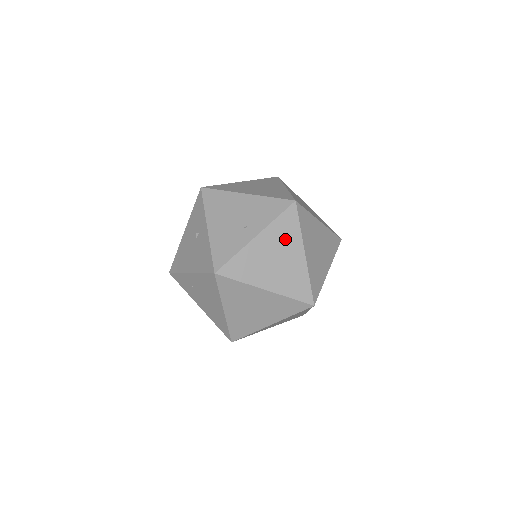
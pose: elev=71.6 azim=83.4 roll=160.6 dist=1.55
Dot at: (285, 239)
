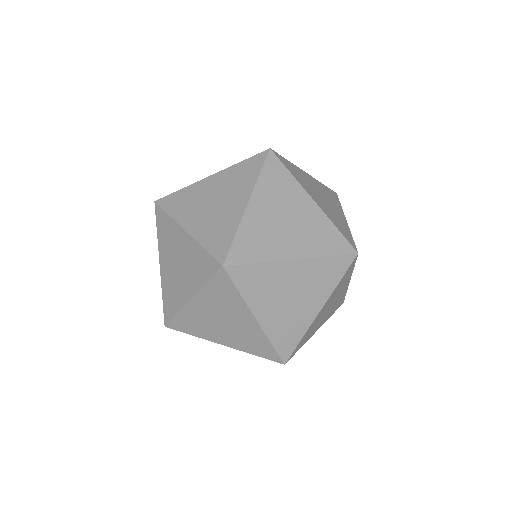
Dot at: (330, 198)
